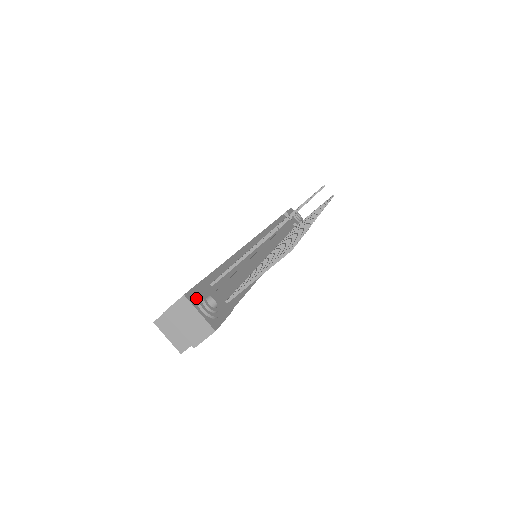
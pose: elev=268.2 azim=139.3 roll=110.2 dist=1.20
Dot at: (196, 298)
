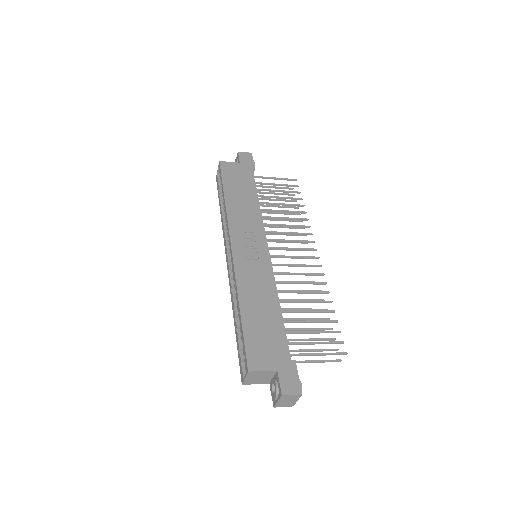
Dot at: (300, 390)
